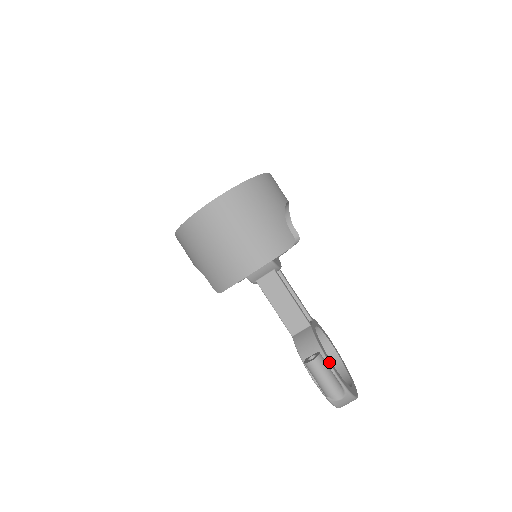
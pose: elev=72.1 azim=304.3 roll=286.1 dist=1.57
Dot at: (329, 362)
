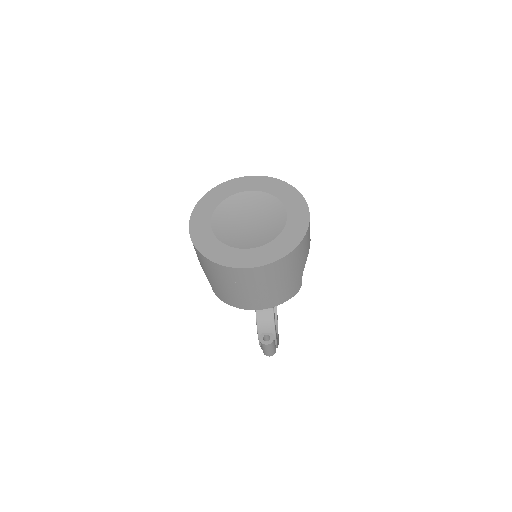
Dot at: occluded
